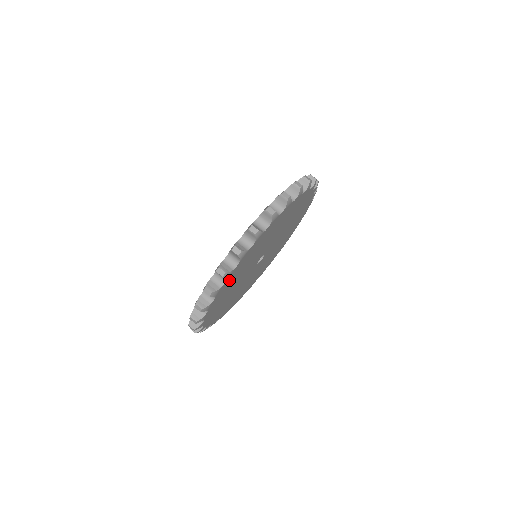
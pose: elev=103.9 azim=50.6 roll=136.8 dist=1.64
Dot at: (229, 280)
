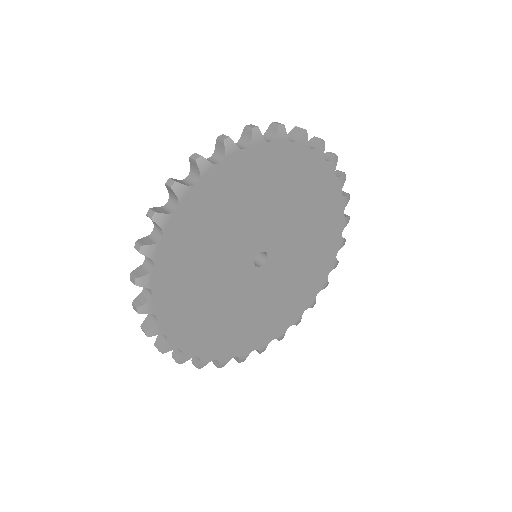
Dot at: (188, 217)
